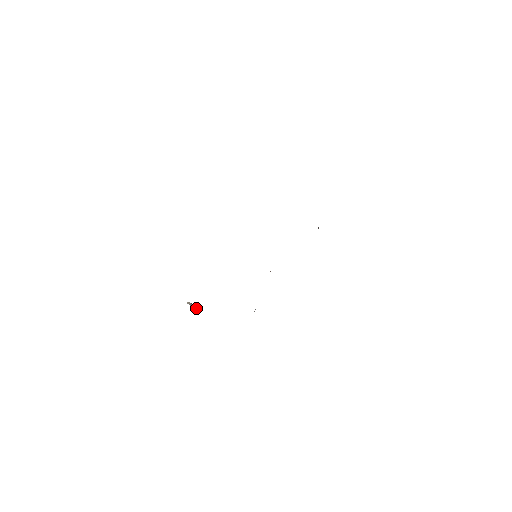
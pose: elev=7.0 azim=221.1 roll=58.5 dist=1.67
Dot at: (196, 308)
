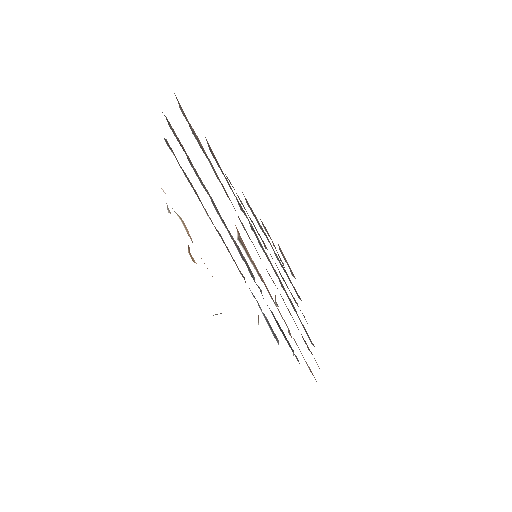
Dot at: occluded
